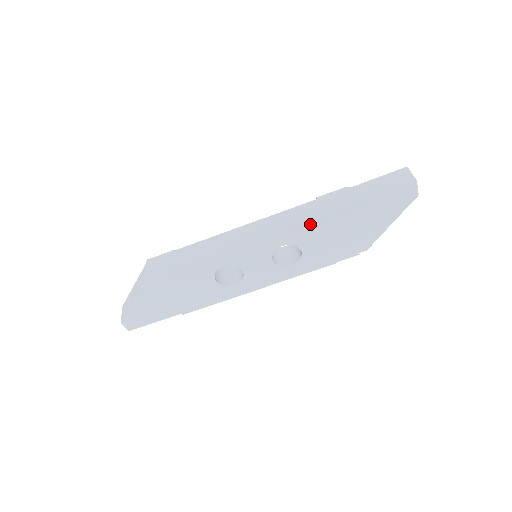
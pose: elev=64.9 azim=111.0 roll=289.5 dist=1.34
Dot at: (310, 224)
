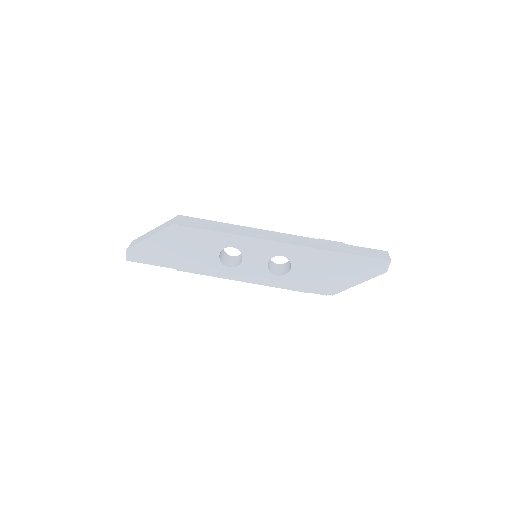
Dot at: (309, 250)
